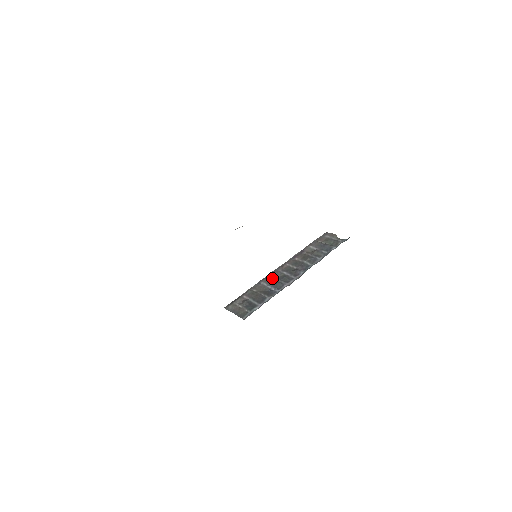
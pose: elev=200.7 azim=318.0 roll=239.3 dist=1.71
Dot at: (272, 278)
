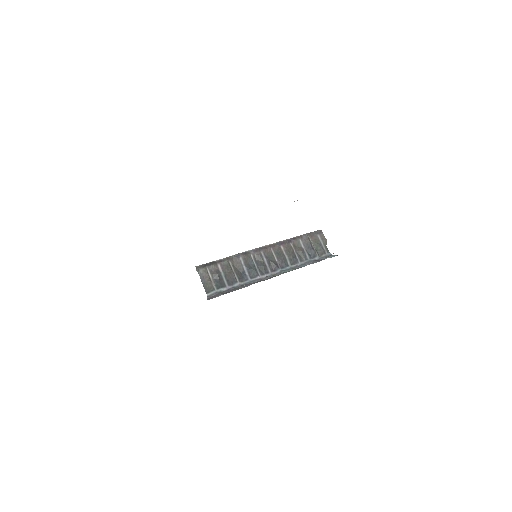
Dot at: (252, 258)
